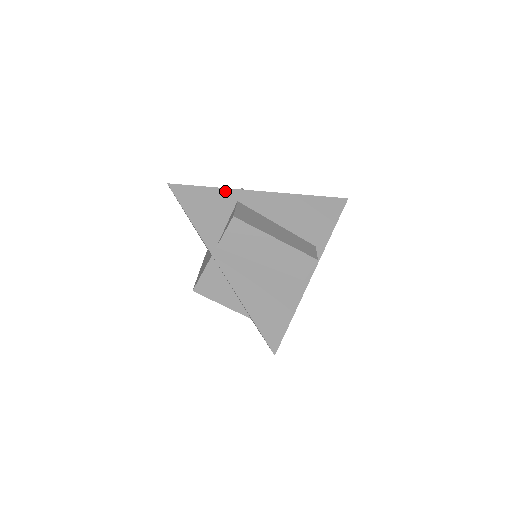
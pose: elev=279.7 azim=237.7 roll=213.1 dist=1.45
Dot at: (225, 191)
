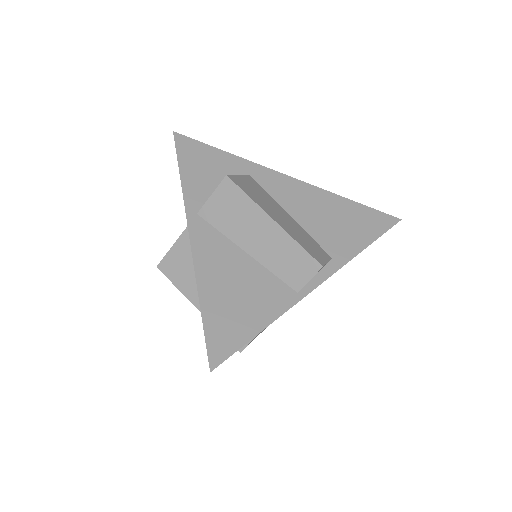
Dot at: (239, 160)
